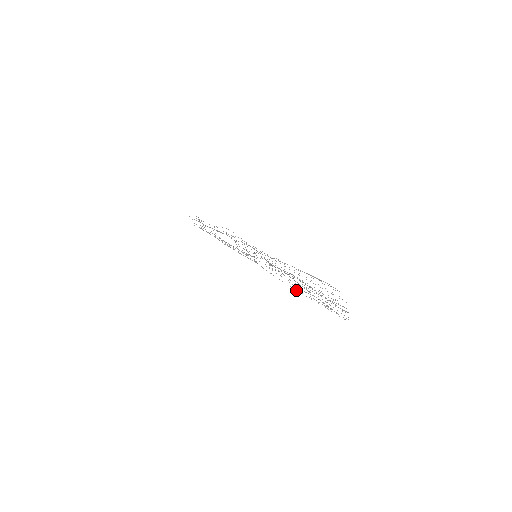
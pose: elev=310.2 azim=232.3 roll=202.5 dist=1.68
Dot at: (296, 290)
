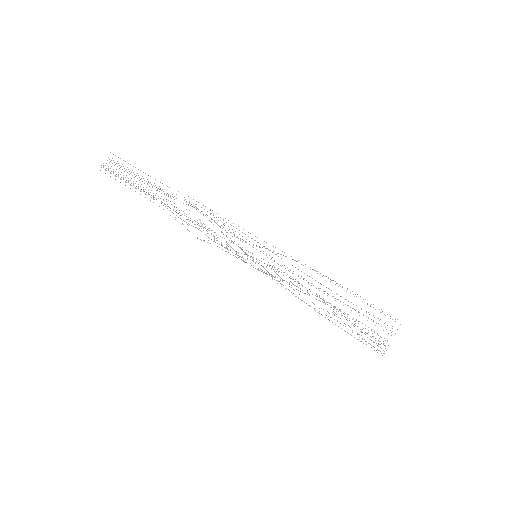
Dot at: occluded
